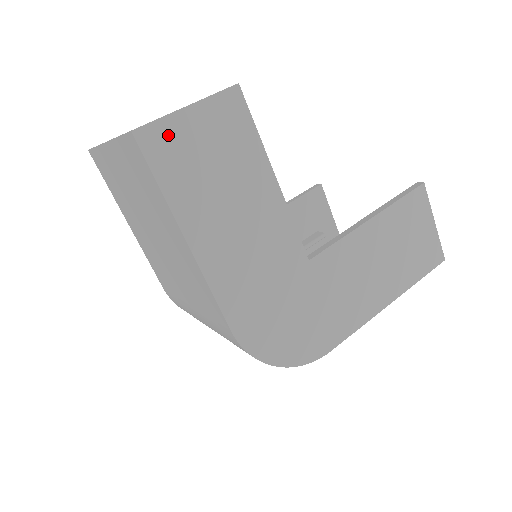
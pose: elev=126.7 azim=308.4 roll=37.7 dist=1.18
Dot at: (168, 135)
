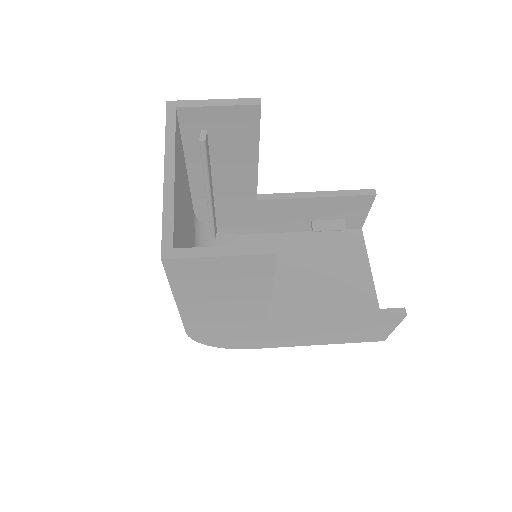
Dot at: (192, 265)
